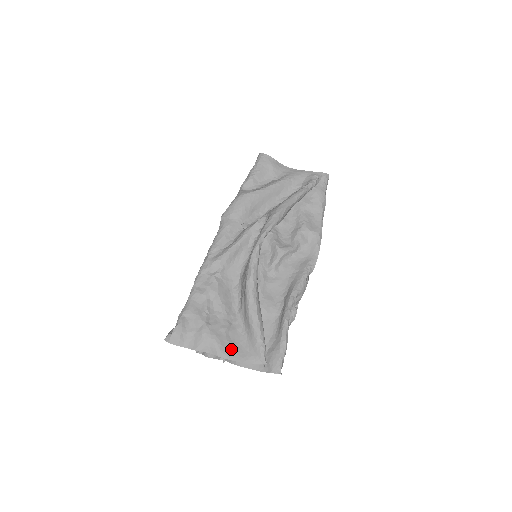
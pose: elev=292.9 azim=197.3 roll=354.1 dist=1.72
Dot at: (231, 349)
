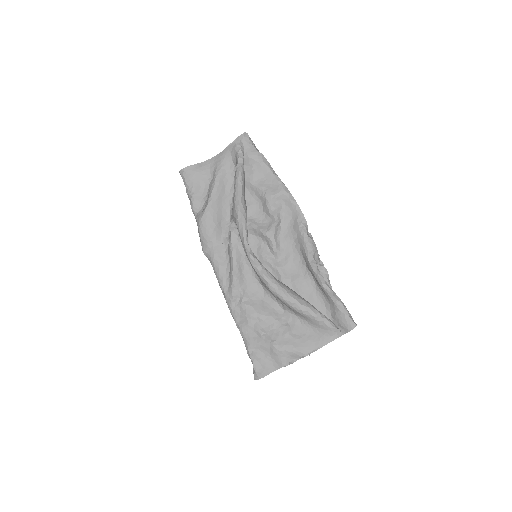
Dot at: (305, 343)
